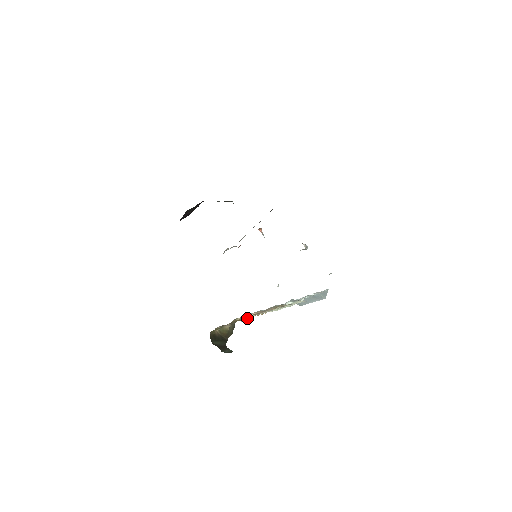
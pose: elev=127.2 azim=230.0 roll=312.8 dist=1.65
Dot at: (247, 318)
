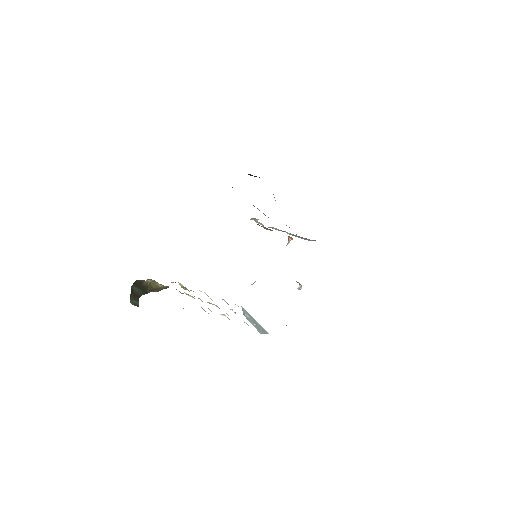
Dot at: occluded
